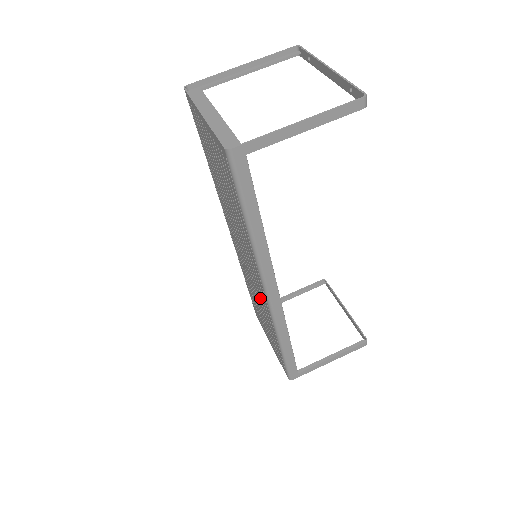
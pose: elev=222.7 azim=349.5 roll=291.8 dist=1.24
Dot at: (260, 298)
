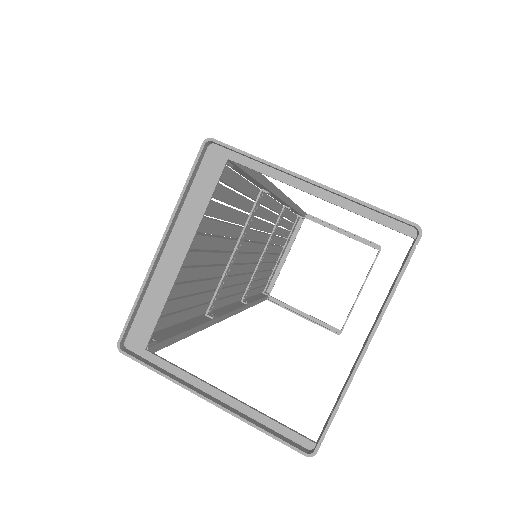
Dot at: occluded
